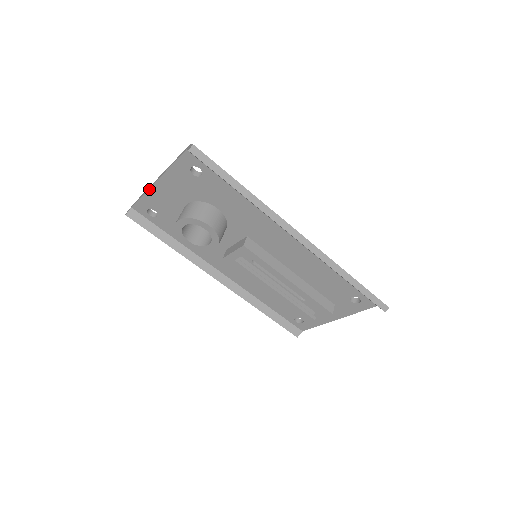
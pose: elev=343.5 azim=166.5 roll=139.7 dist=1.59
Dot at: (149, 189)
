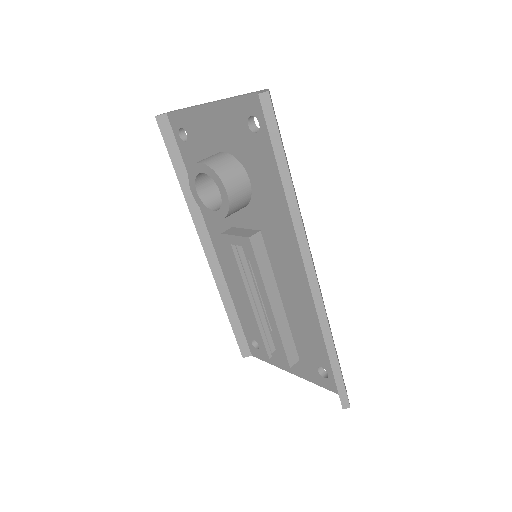
Dot at: (195, 107)
